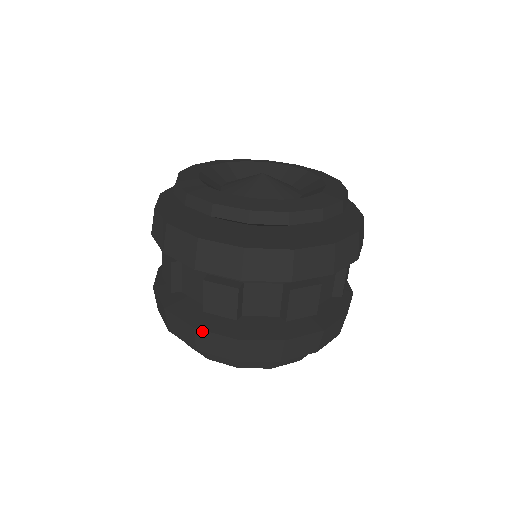
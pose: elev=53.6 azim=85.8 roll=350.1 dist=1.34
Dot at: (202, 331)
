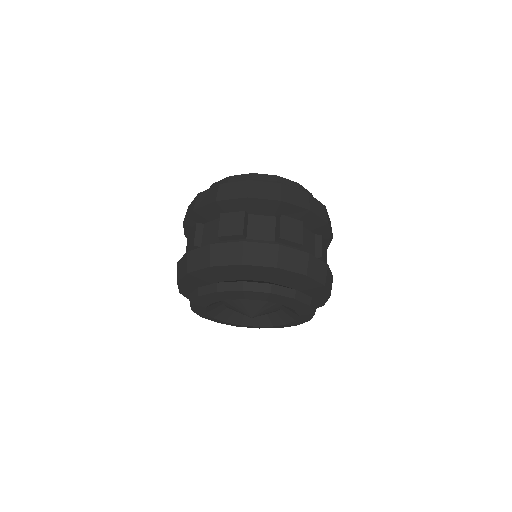
Dot at: (216, 245)
